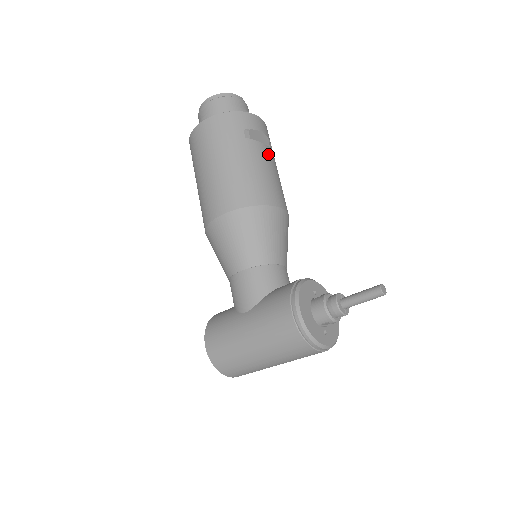
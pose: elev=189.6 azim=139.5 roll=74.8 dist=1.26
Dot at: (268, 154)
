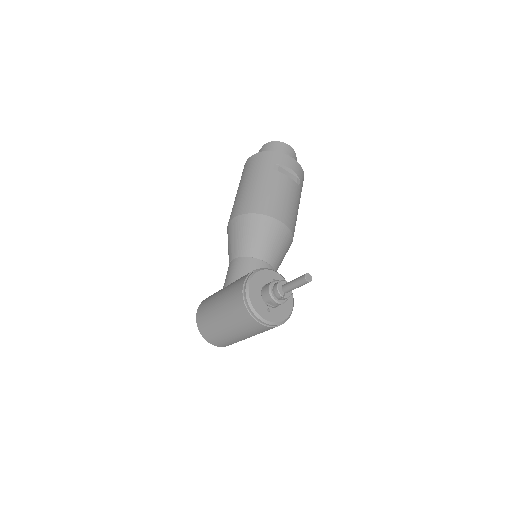
Dot at: (289, 184)
